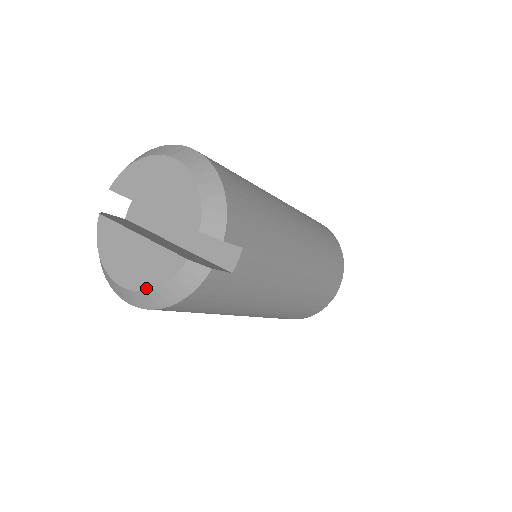
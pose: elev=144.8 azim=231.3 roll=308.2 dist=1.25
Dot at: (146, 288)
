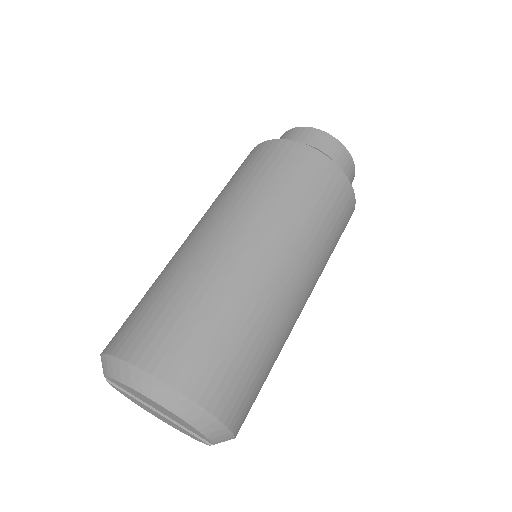
Dot at: (182, 432)
